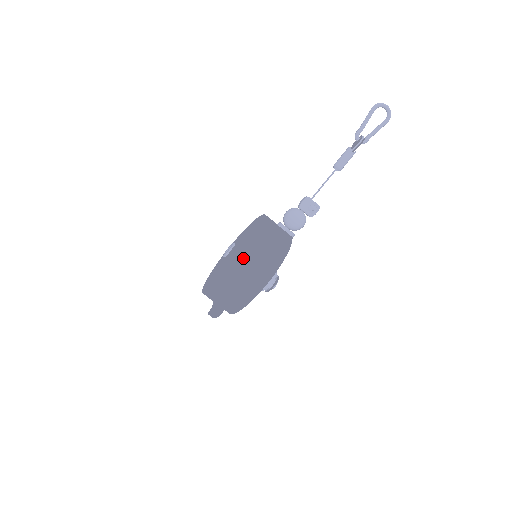
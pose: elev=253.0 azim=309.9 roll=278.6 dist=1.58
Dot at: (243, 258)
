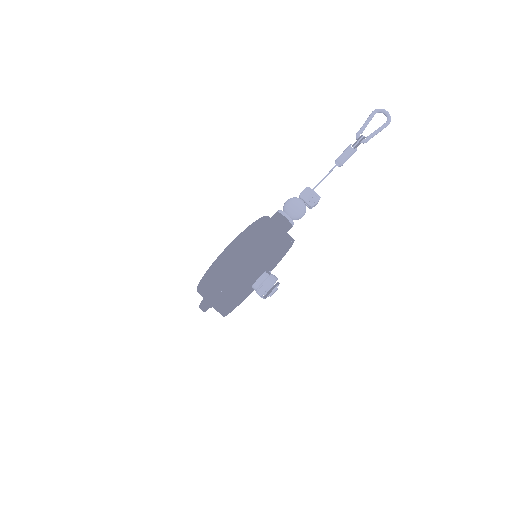
Dot at: (238, 239)
